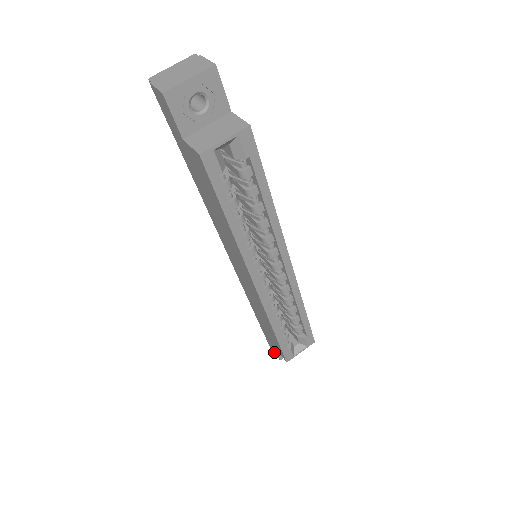
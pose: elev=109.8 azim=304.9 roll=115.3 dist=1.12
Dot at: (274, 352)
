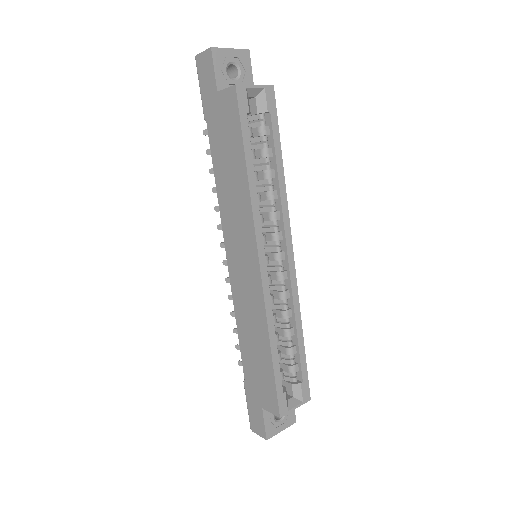
Dot at: (258, 432)
